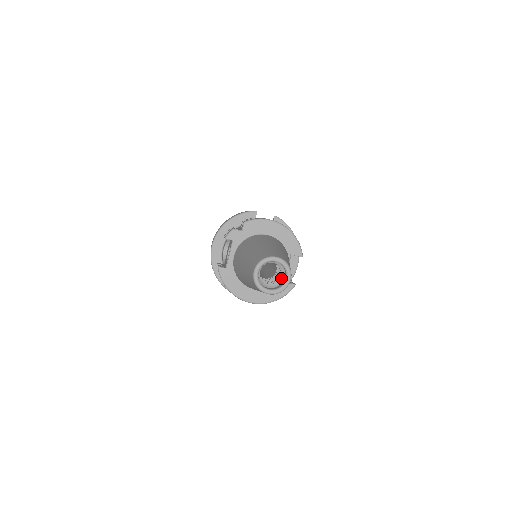
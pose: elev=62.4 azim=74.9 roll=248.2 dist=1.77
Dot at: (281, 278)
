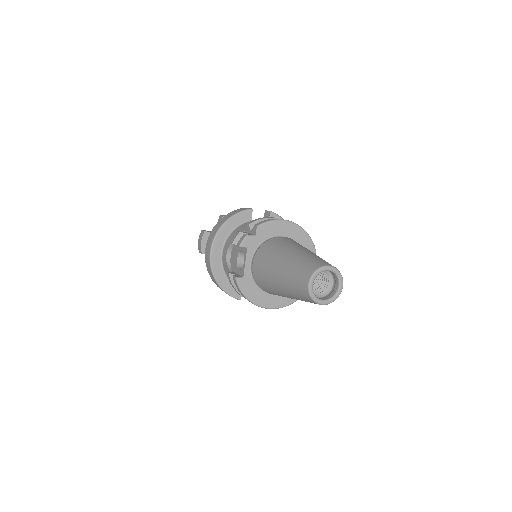
Dot at: (329, 285)
